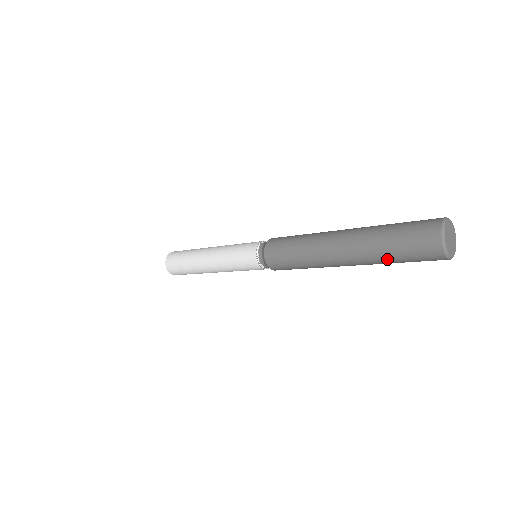
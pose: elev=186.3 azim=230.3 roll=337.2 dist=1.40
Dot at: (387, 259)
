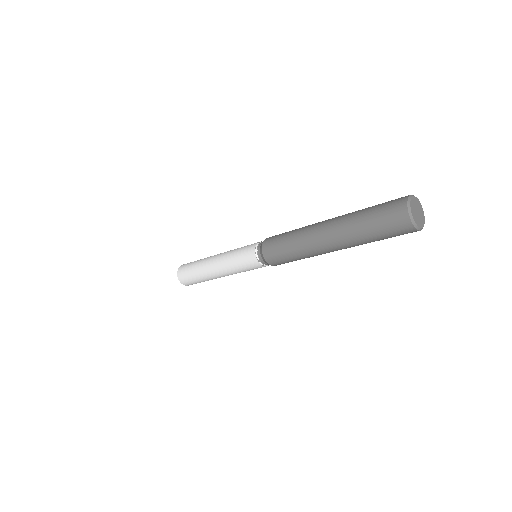
Dot at: (366, 237)
